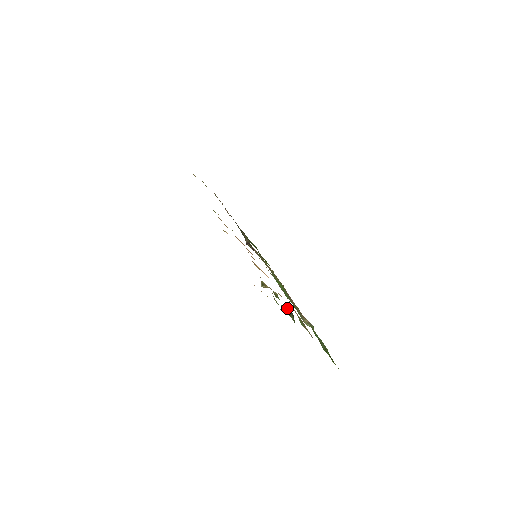
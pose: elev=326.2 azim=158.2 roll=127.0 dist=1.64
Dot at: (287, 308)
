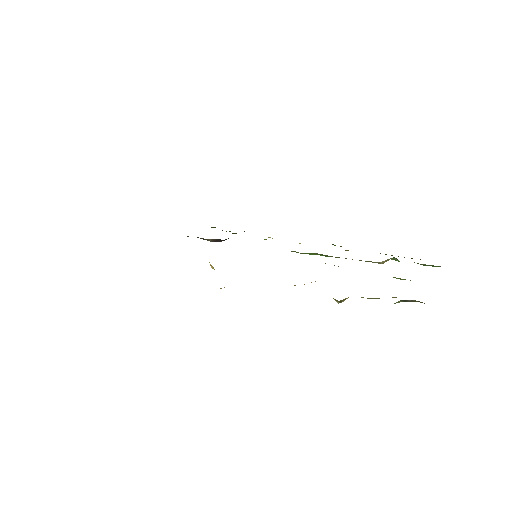
Dot at: (403, 301)
